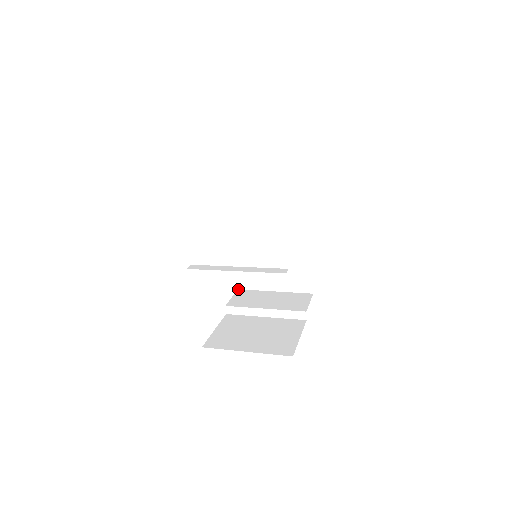
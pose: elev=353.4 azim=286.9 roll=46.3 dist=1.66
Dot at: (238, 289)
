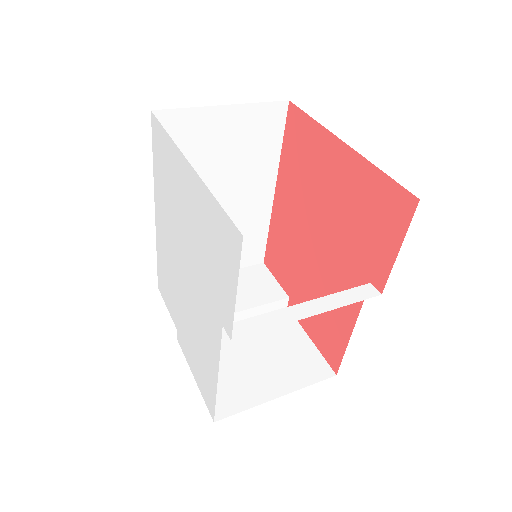
Dot at: (159, 288)
